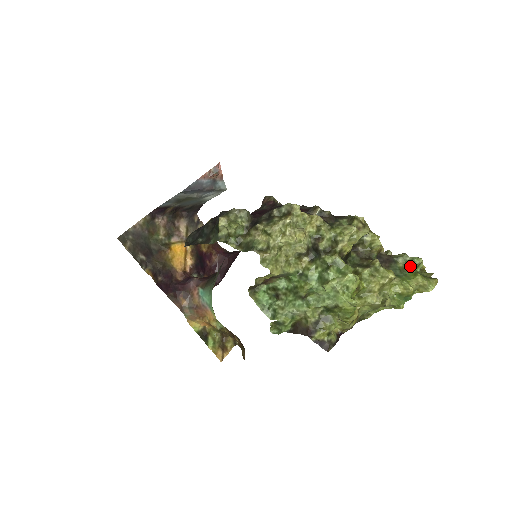
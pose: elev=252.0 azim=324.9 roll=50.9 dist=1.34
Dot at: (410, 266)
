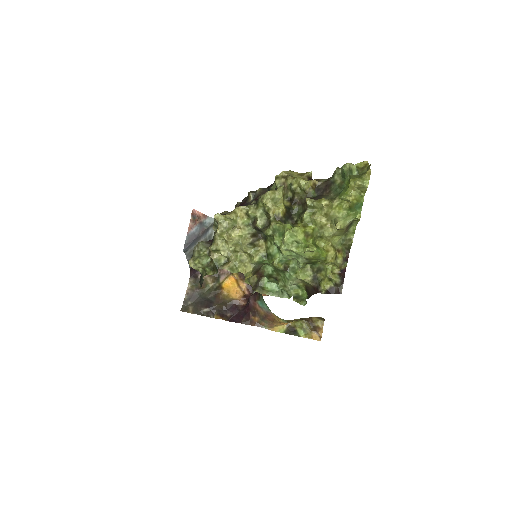
Dot at: (344, 177)
